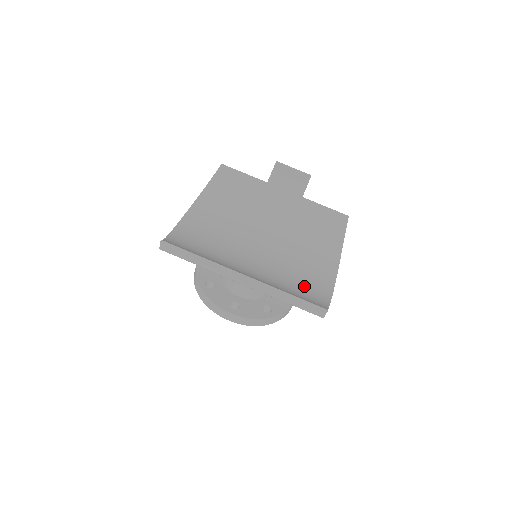
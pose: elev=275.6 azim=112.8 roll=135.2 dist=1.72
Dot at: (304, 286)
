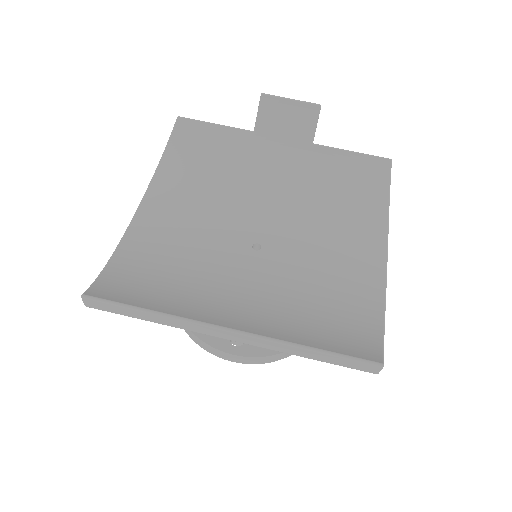
Dot at: (337, 303)
